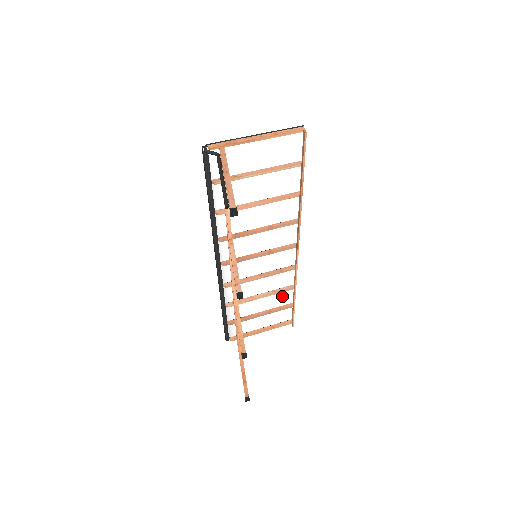
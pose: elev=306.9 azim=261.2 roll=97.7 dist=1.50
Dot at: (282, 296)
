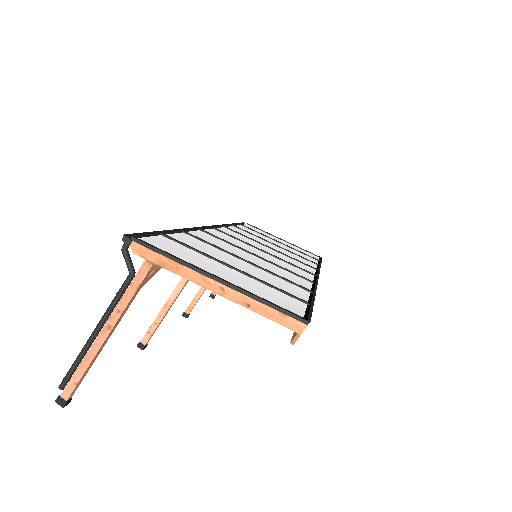
Dot at: (306, 257)
